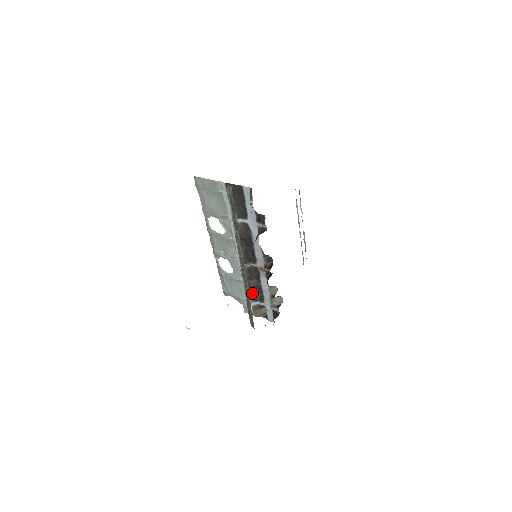
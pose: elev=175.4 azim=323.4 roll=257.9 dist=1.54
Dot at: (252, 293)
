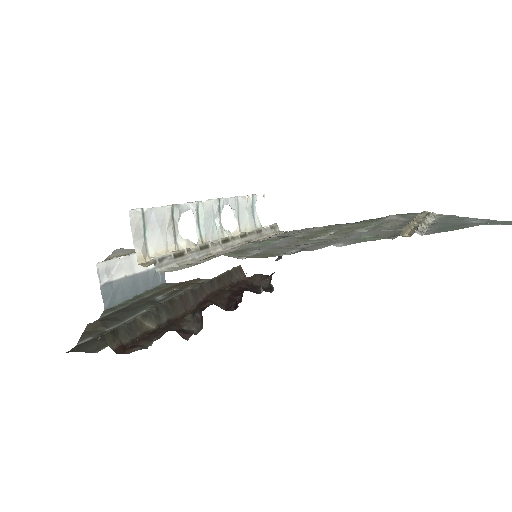
Dot at: occluded
